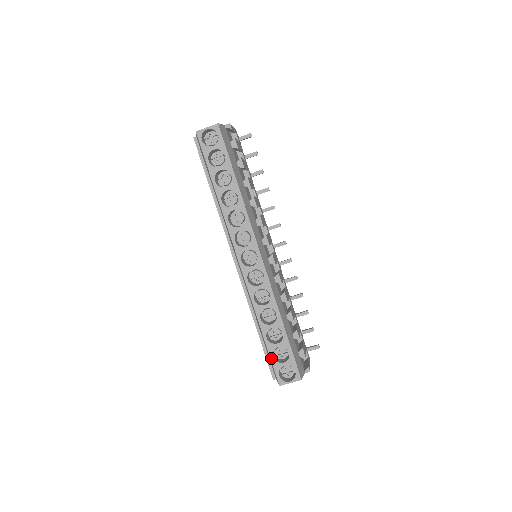
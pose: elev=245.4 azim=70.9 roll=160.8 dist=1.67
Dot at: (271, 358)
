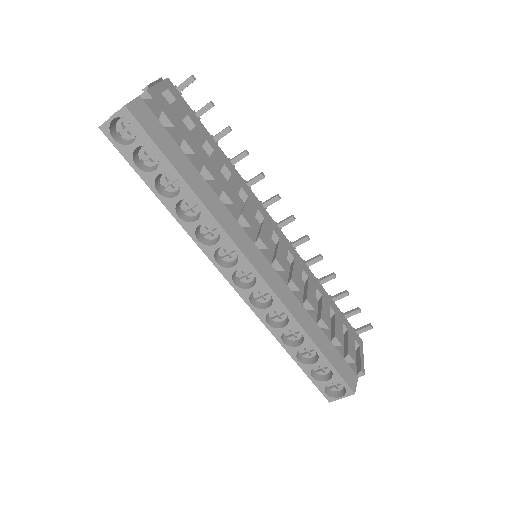
Dot at: (310, 378)
